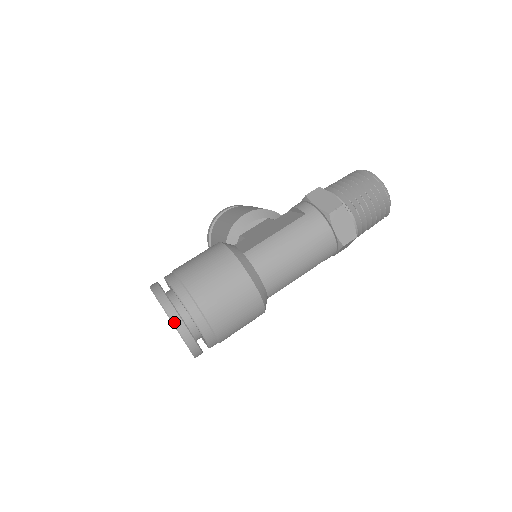
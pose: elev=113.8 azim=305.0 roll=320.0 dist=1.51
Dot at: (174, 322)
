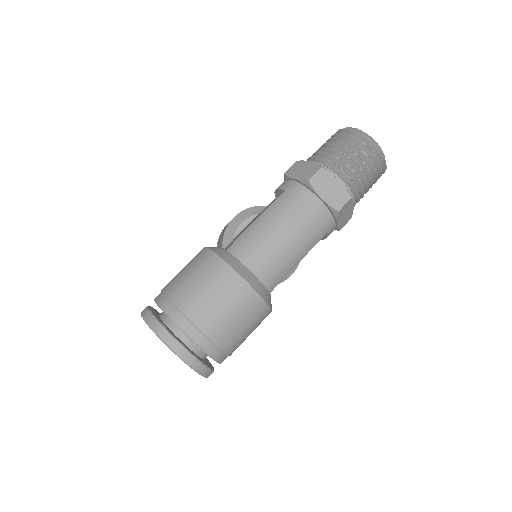
Dot at: (162, 339)
